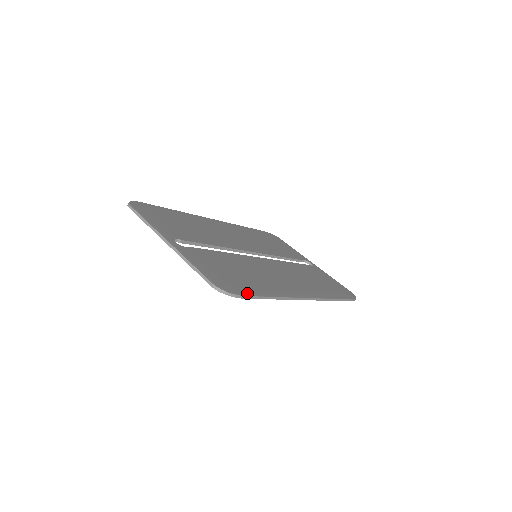
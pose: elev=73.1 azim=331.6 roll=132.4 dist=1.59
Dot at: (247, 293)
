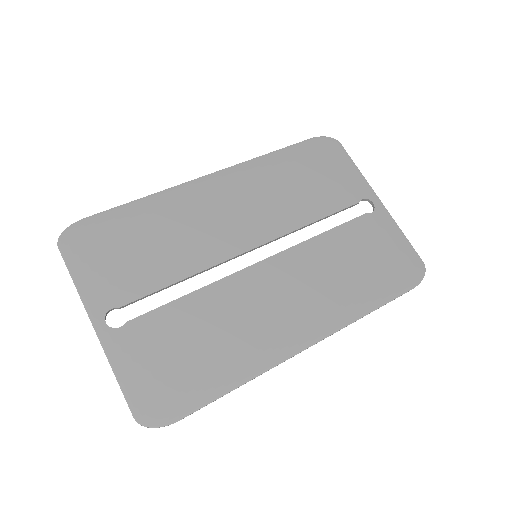
Dot at: (186, 409)
